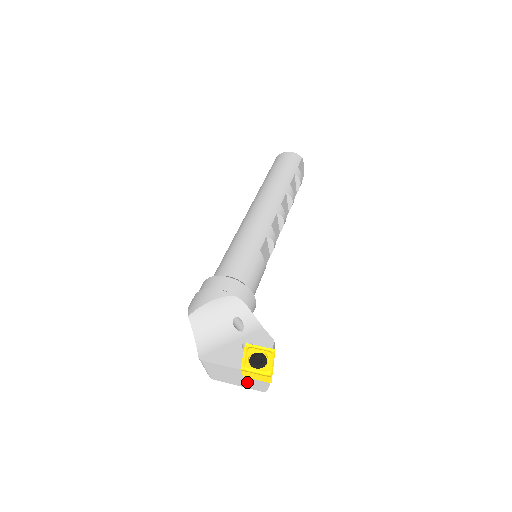
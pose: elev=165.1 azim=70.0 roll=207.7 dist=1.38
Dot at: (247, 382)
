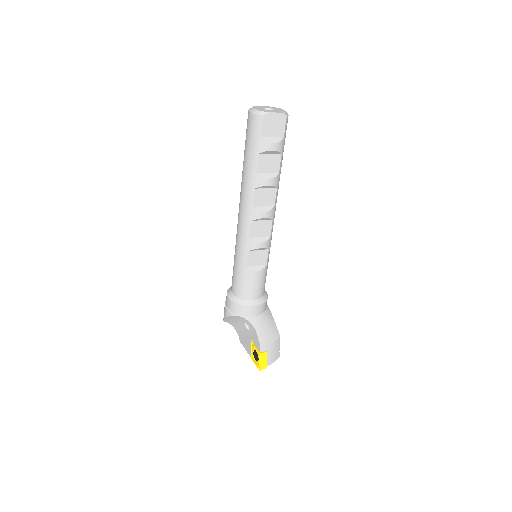
Dot at: occluded
